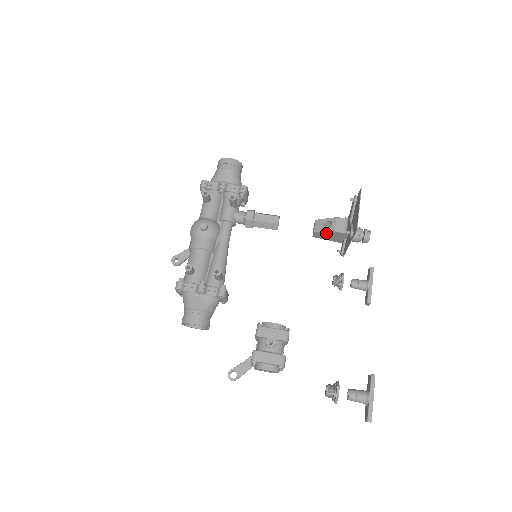
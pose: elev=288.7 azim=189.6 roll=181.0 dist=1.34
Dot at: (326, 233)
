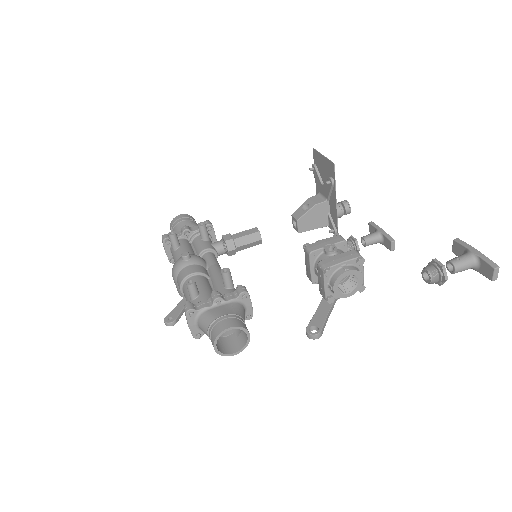
Dot at: (309, 215)
